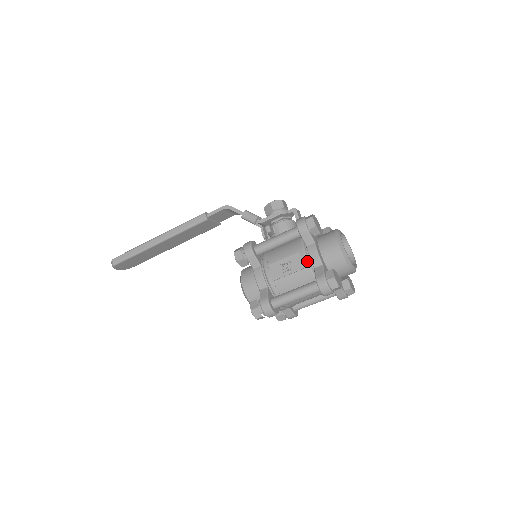
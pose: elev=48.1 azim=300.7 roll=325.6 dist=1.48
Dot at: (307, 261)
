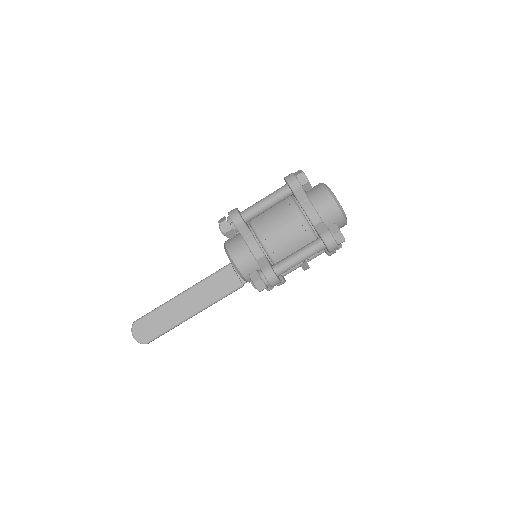
Dot at: occluded
